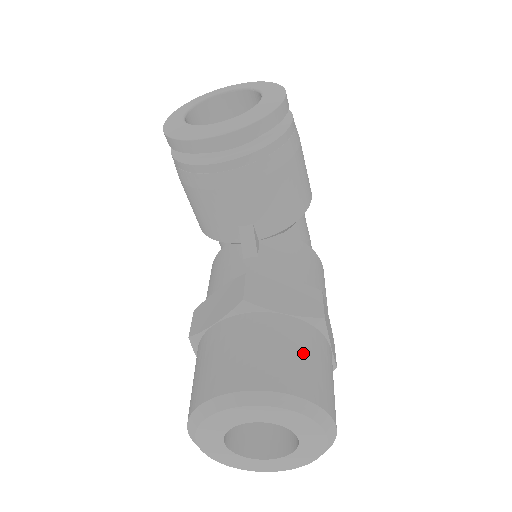
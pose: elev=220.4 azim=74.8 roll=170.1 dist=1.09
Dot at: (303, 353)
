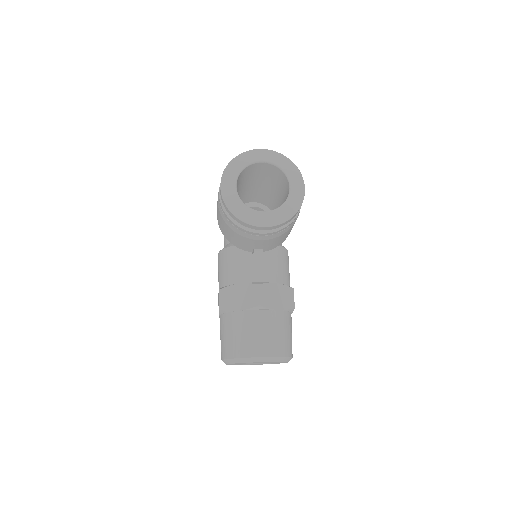
Dot at: (285, 332)
